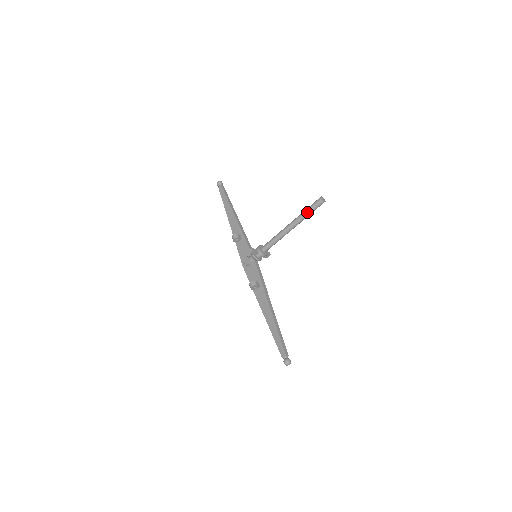
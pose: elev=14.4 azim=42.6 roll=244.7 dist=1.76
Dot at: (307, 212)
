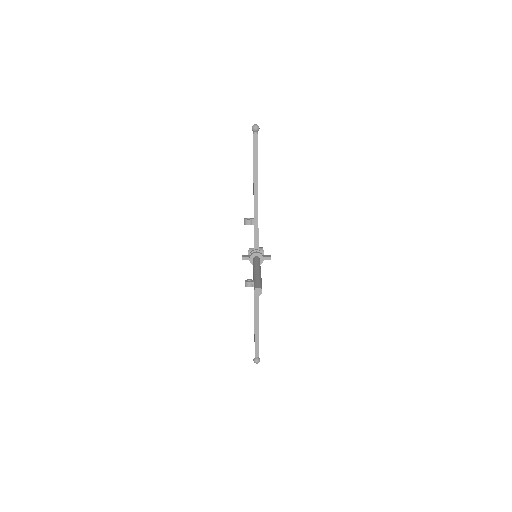
Dot at: occluded
